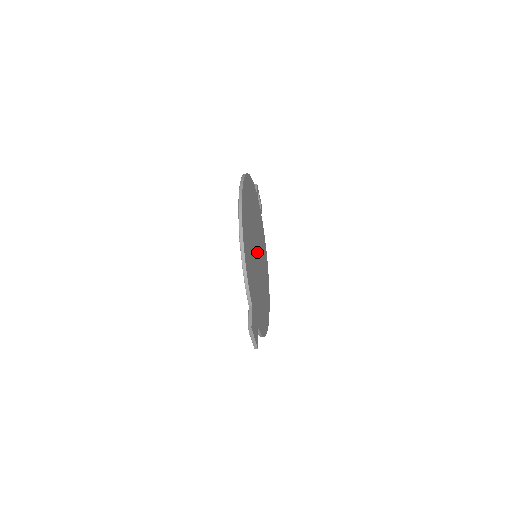
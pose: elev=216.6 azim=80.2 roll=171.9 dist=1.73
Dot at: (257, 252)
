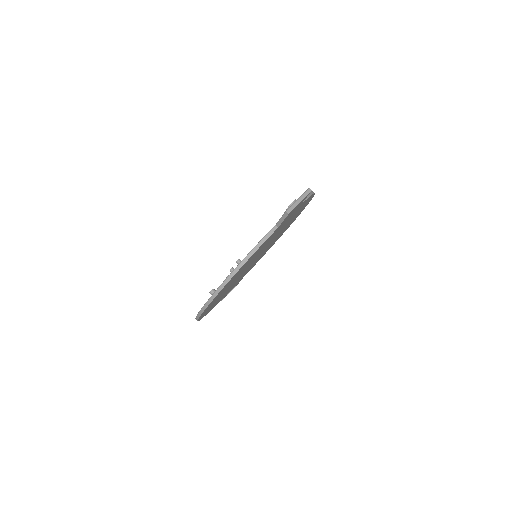
Dot at: (257, 257)
